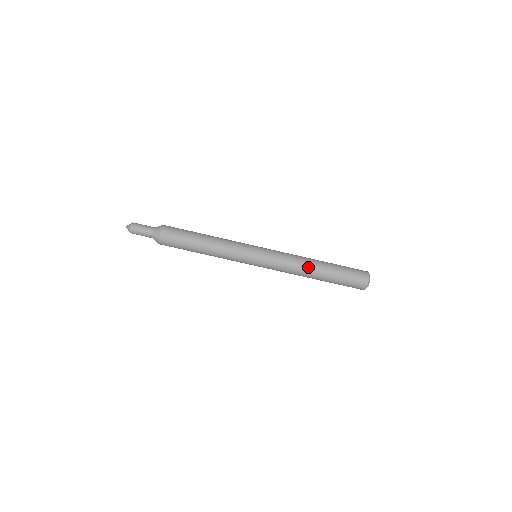
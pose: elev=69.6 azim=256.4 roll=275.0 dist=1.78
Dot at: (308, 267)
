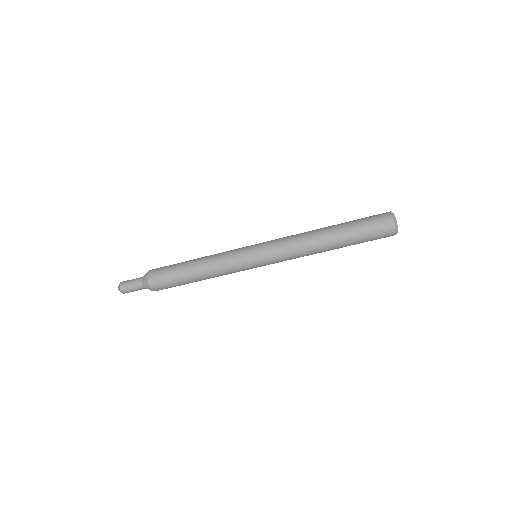
Dot at: (316, 243)
